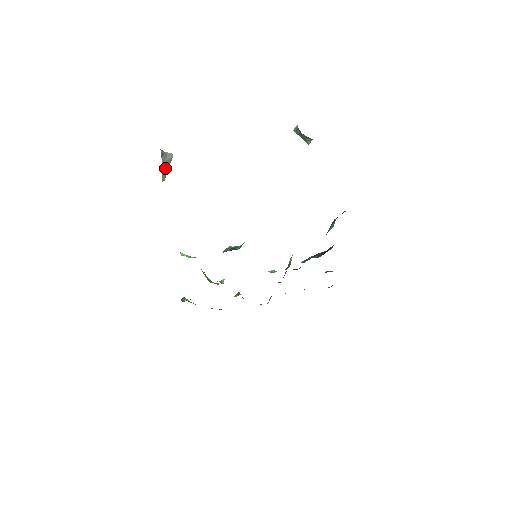
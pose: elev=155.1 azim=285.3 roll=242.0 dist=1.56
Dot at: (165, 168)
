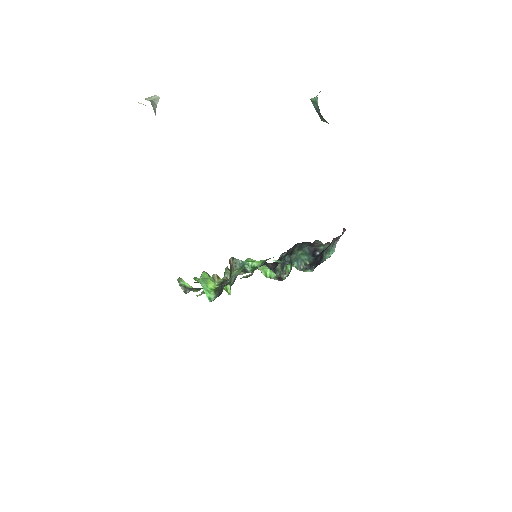
Dot at: occluded
